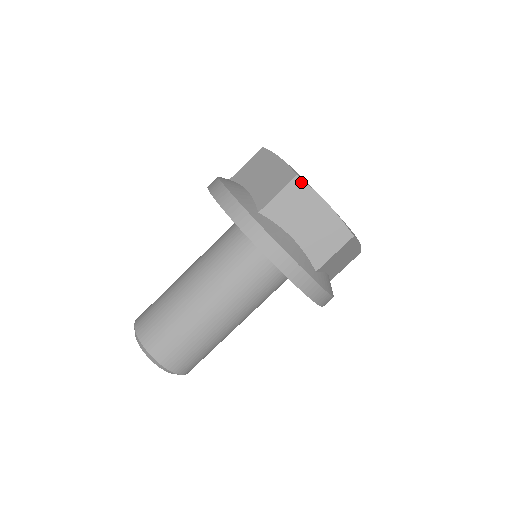
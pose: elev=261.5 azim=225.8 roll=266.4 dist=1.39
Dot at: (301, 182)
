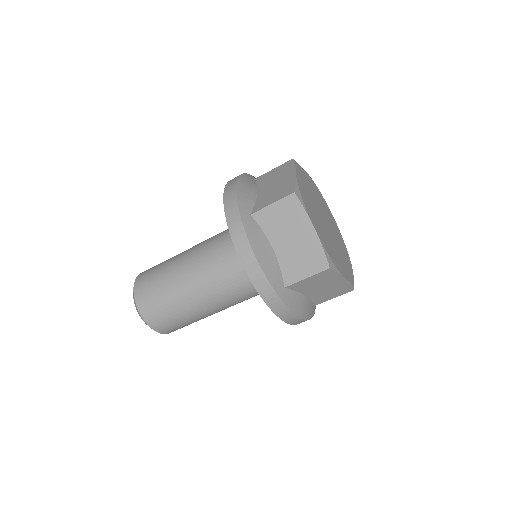
Dot at: (331, 271)
